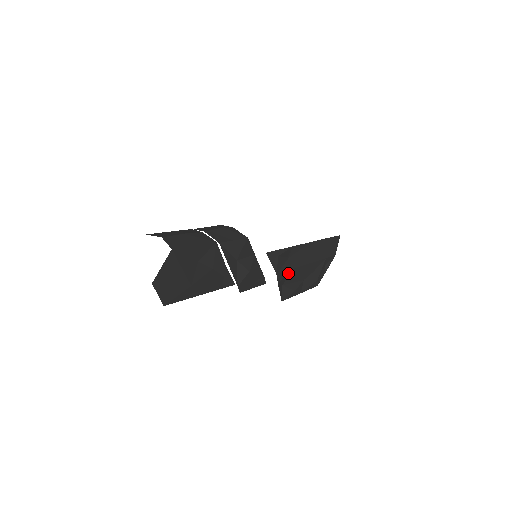
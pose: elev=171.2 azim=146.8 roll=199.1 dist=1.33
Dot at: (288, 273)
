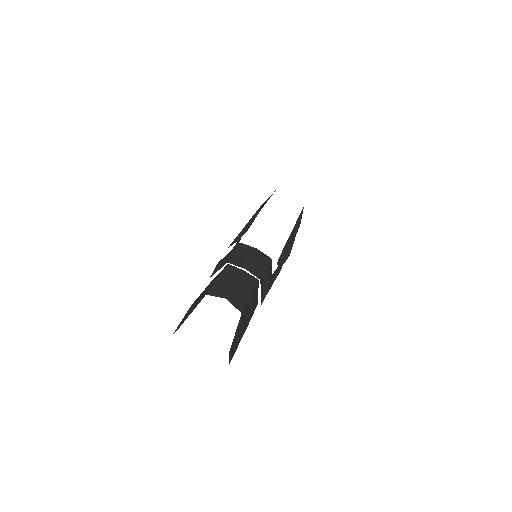
Dot at: occluded
